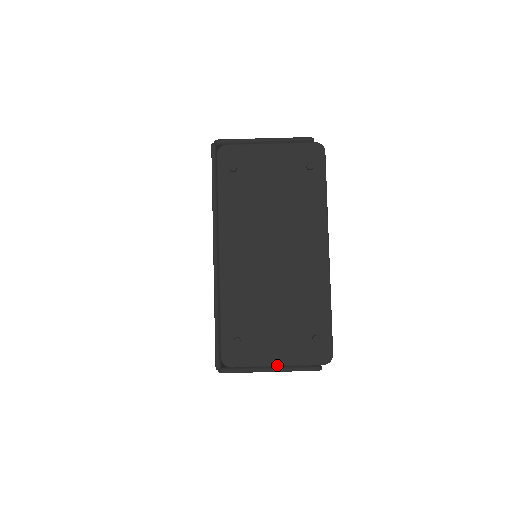
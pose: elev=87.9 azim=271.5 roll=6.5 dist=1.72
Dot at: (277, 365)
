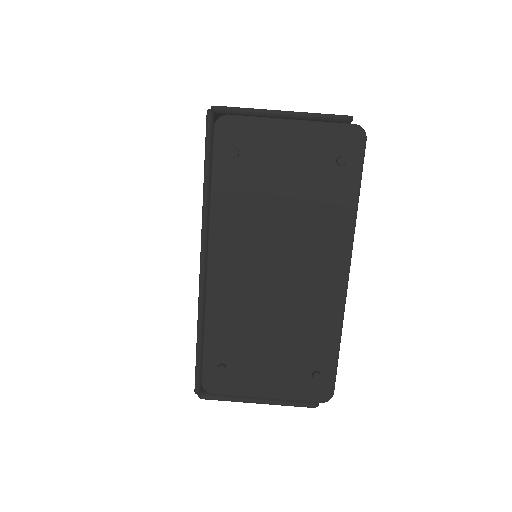
Dot at: (266, 398)
